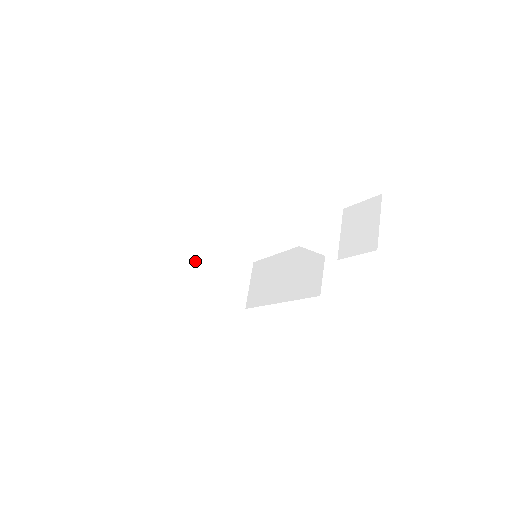
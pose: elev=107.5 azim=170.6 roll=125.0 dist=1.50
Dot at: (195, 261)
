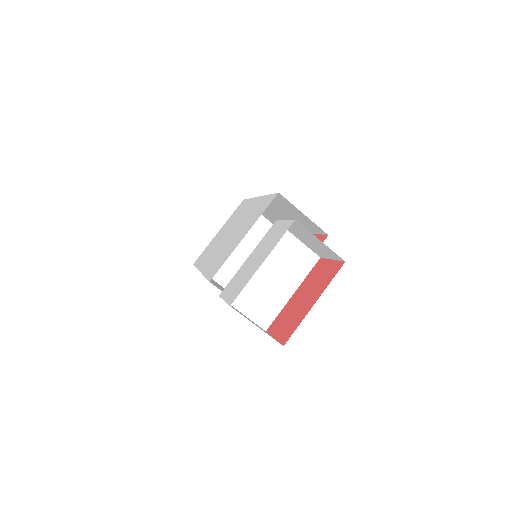
Dot at: occluded
